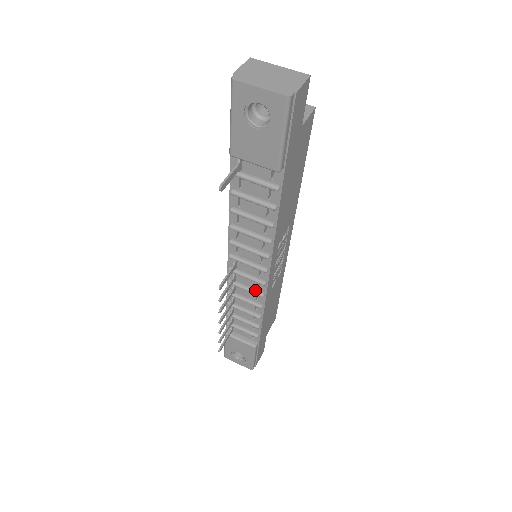
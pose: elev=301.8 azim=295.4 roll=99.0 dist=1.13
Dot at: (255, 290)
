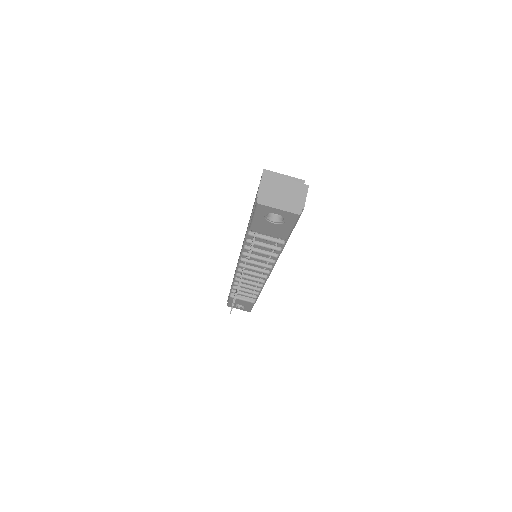
Dot at: (258, 279)
